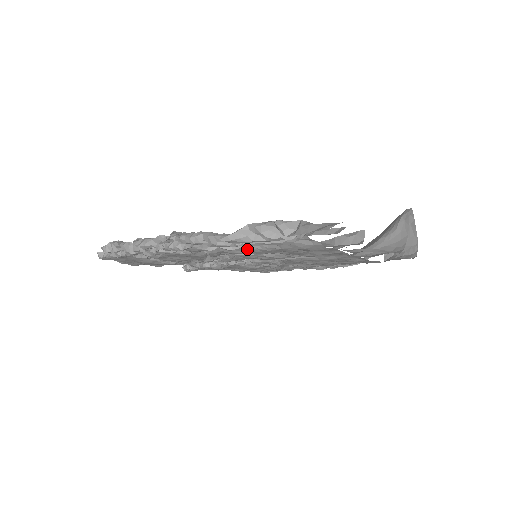
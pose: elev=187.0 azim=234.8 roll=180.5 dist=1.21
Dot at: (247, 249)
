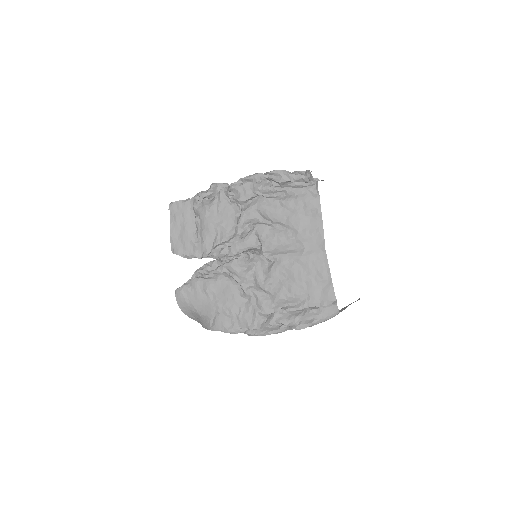
Dot at: (275, 200)
